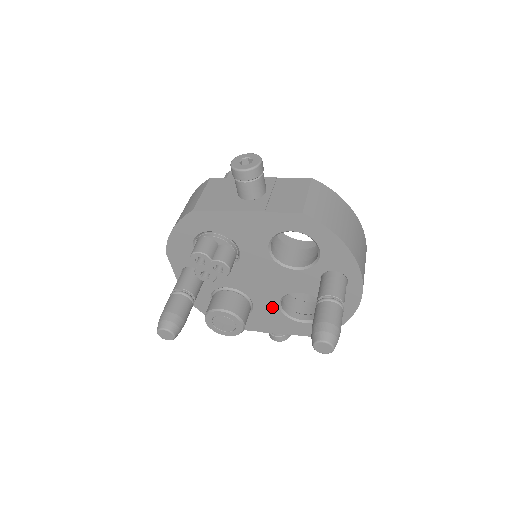
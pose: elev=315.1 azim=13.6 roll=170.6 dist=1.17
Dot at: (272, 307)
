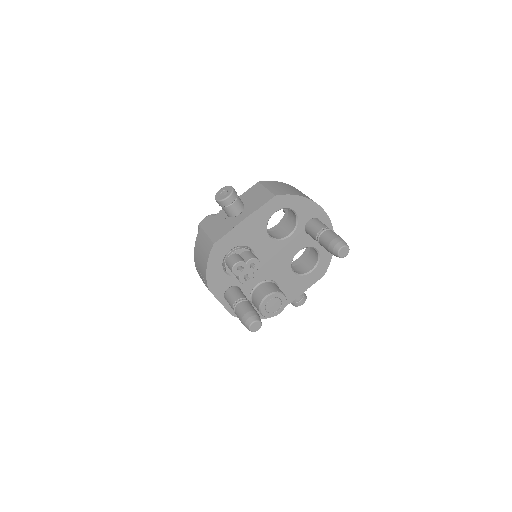
Dot at: (289, 276)
